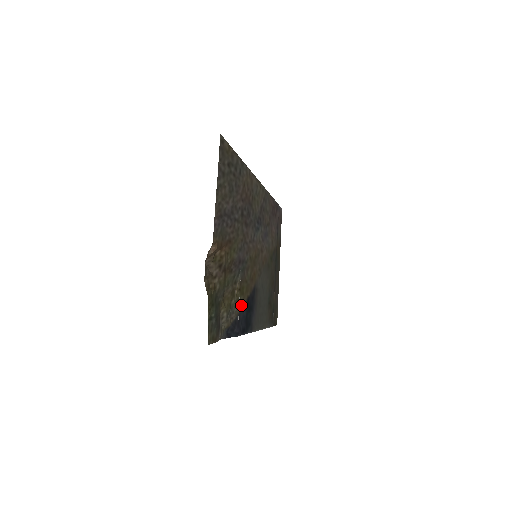
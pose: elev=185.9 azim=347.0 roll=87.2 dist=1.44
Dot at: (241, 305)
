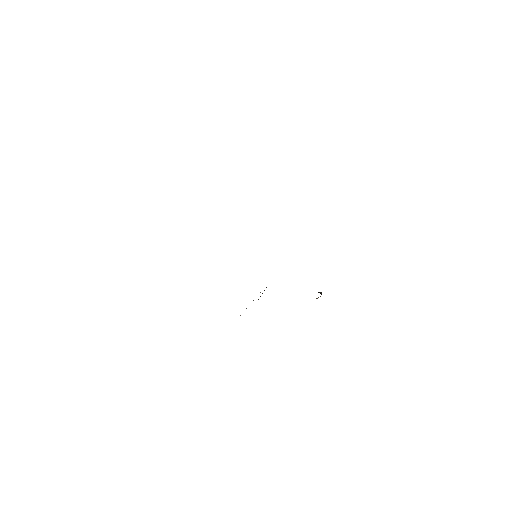
Dot at: occluded
